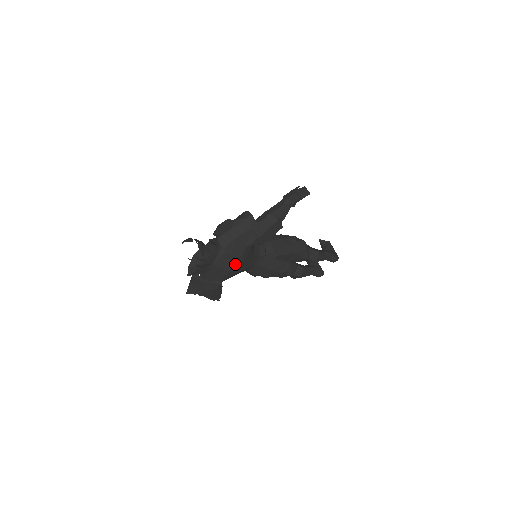
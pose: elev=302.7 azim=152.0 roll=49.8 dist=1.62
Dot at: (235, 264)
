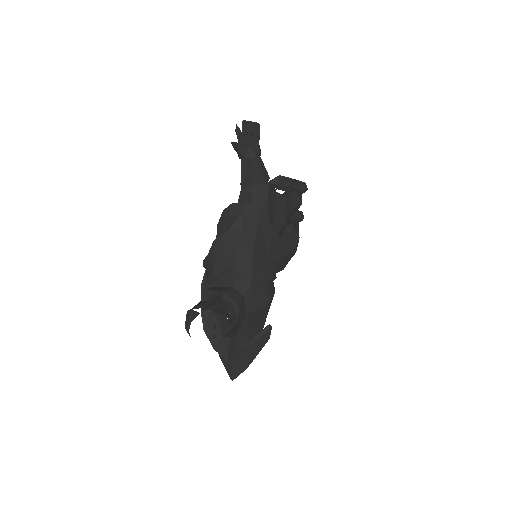
Dot at: (268, 287)
